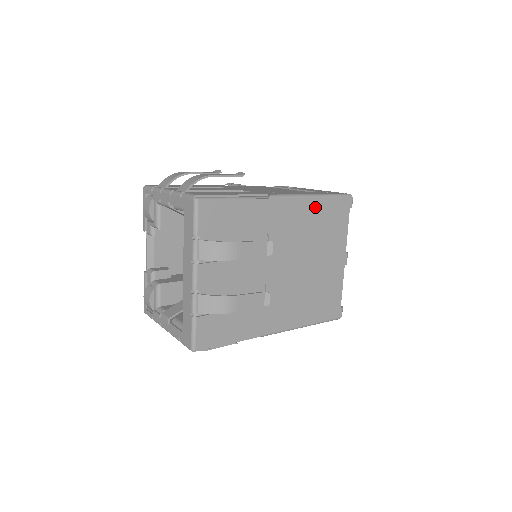
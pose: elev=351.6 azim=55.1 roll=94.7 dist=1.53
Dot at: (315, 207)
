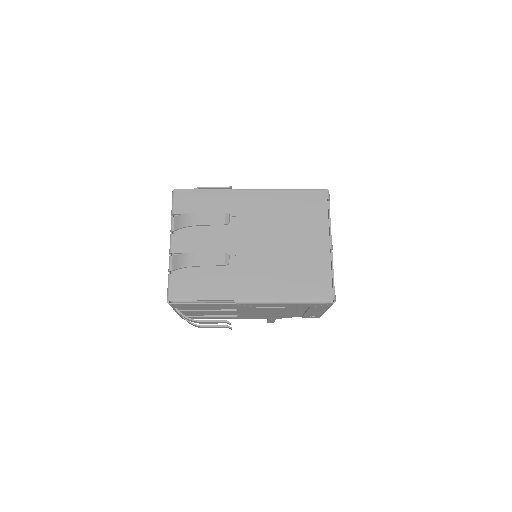
Dot at: (284, 197)
